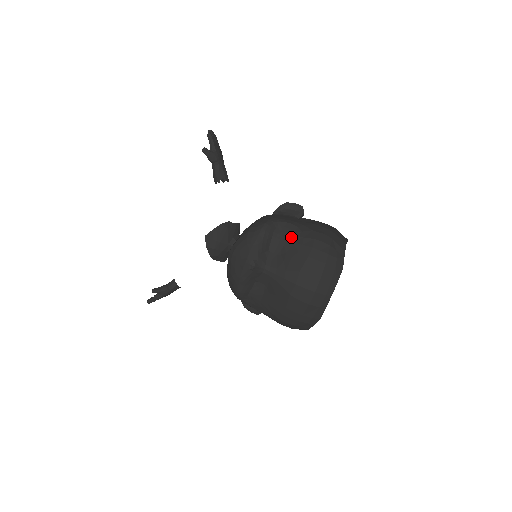
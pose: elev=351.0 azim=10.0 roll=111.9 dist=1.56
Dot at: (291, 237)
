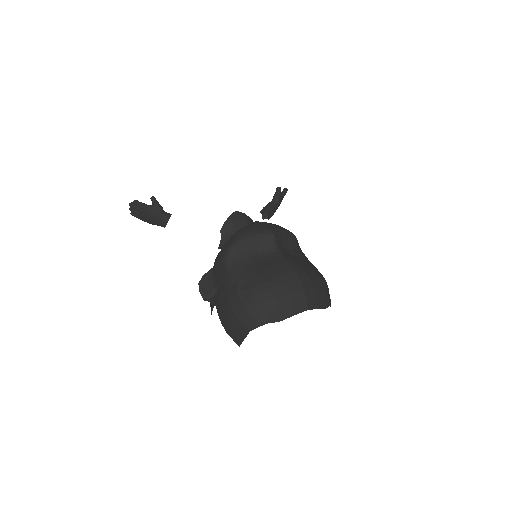
Dot at: (305, 258)
